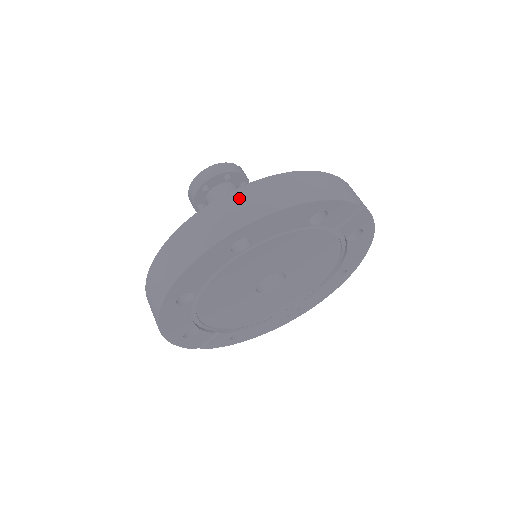
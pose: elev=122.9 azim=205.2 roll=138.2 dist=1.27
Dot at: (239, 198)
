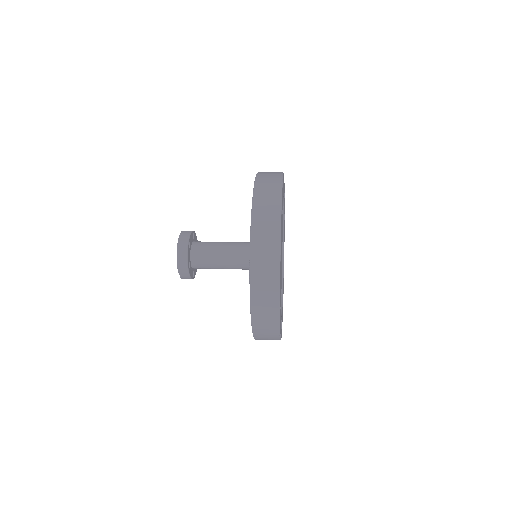
Dot at: (263, 177)
